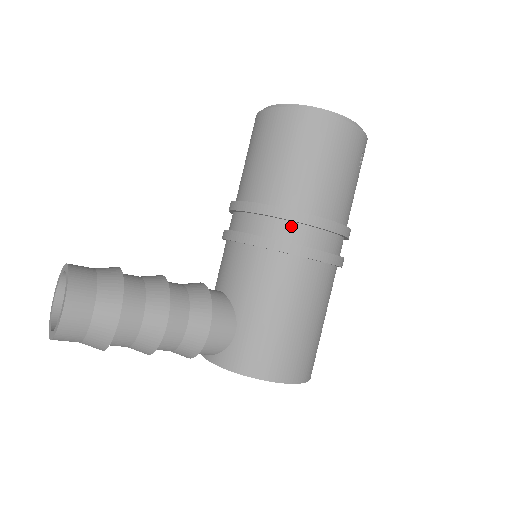
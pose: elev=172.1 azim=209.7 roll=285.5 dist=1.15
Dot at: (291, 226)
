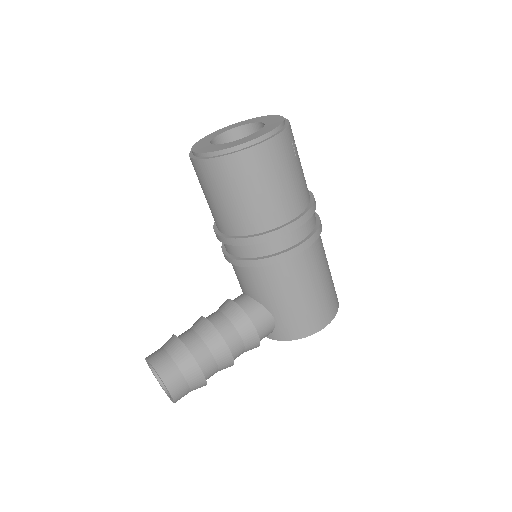
Dot at: (271, 242)
